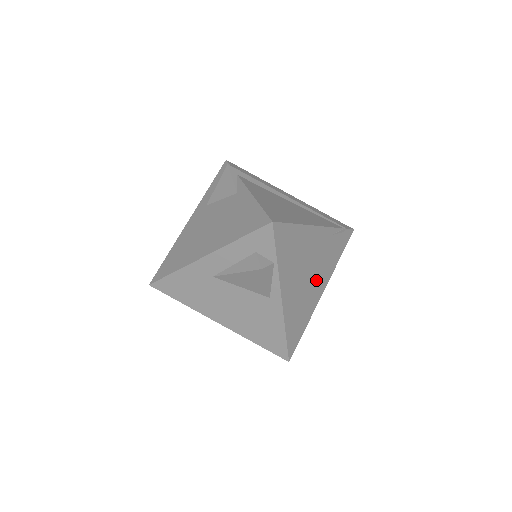
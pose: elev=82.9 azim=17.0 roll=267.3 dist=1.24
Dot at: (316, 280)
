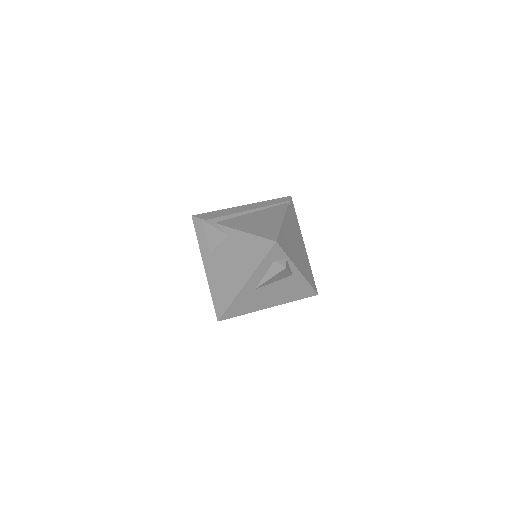
Dot at: (299, 243)
